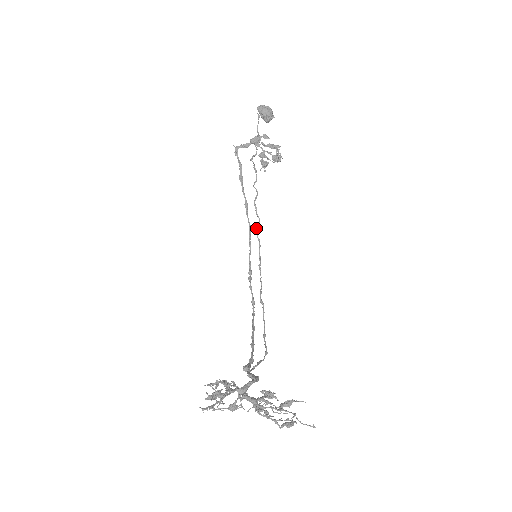
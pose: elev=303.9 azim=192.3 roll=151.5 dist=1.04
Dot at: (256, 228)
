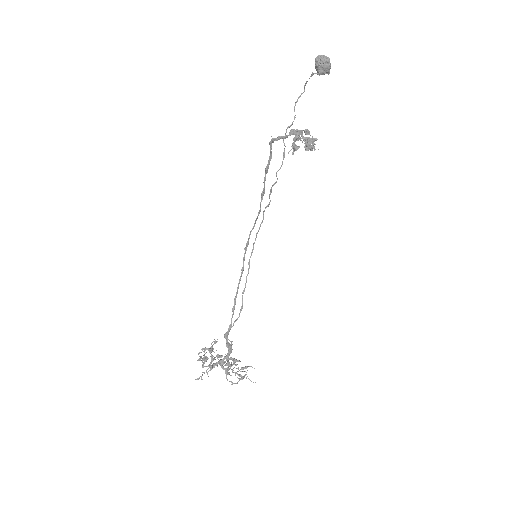
Dot at: occluded
